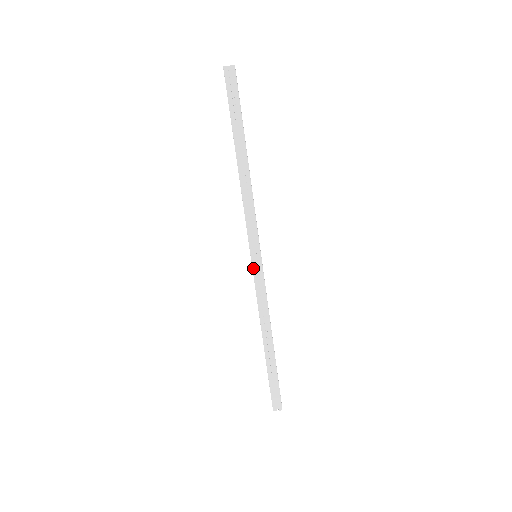
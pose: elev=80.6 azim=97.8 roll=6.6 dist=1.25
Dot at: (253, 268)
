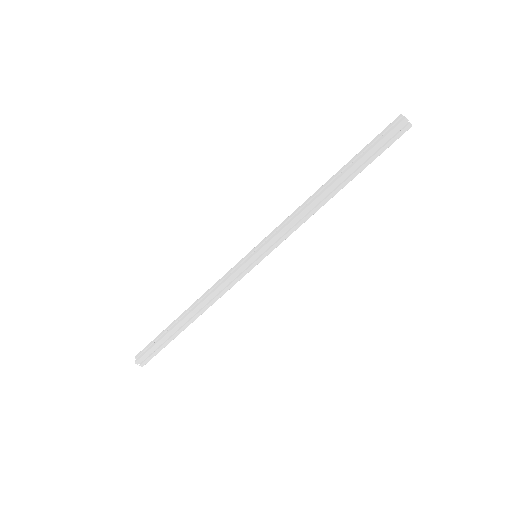
Dot at: (246, 264)
